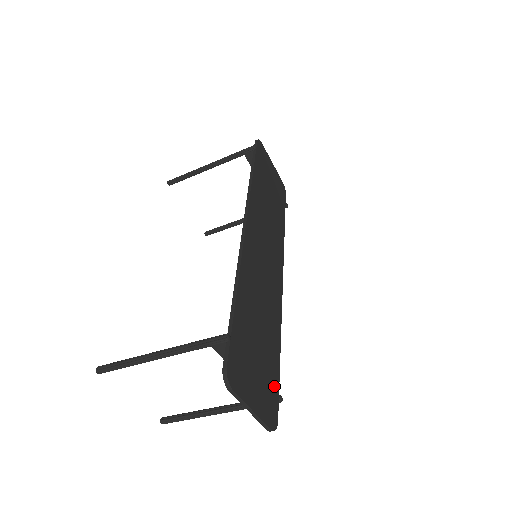
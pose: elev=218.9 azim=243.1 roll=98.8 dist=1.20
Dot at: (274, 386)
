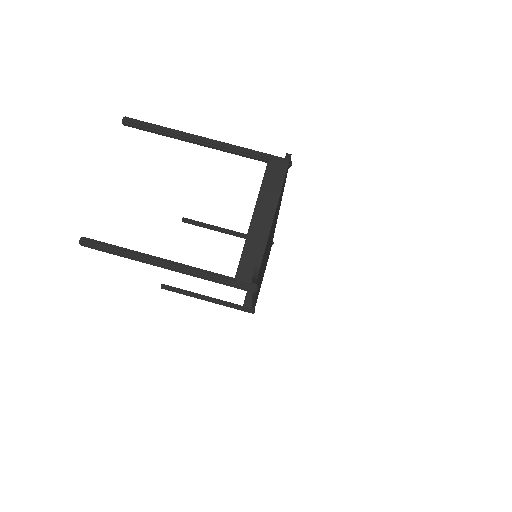
Dot at: (260, 271)
